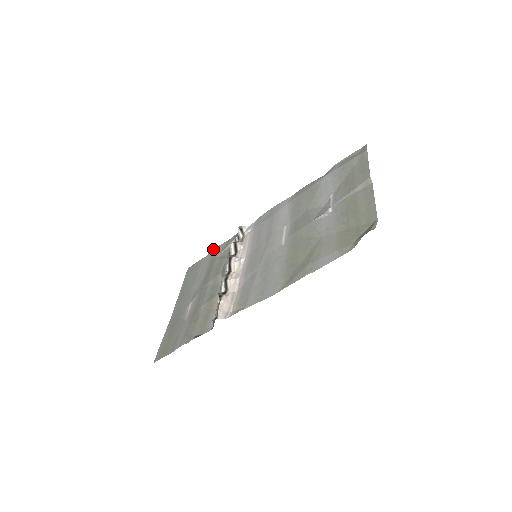
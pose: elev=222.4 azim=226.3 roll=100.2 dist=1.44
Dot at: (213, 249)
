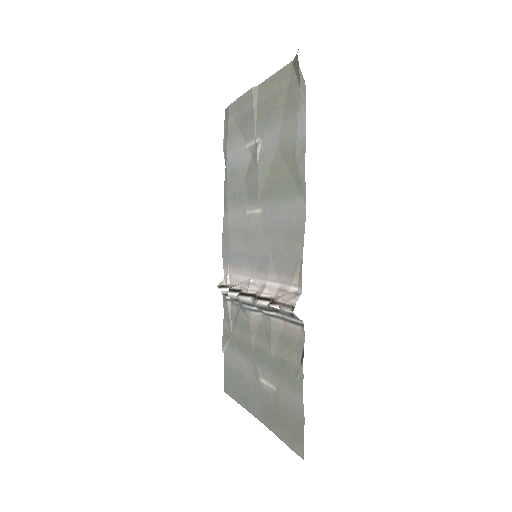
Dot at: (222, 341)
